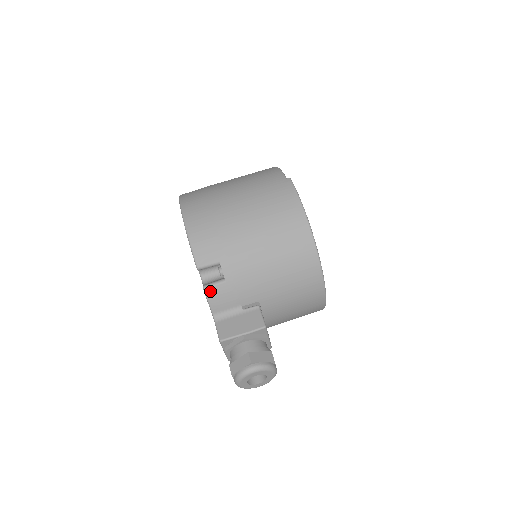
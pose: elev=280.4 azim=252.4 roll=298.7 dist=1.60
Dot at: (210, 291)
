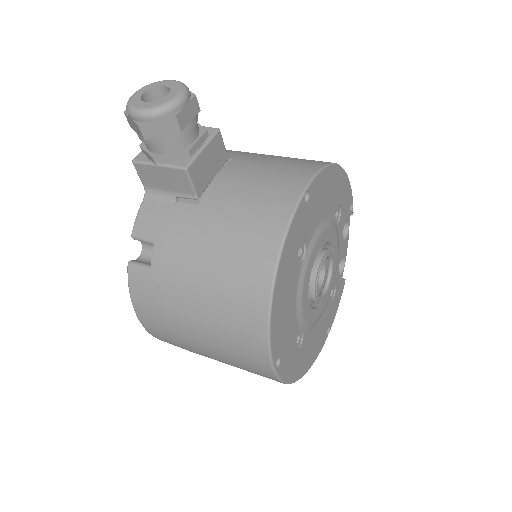
Dot at: occluded
